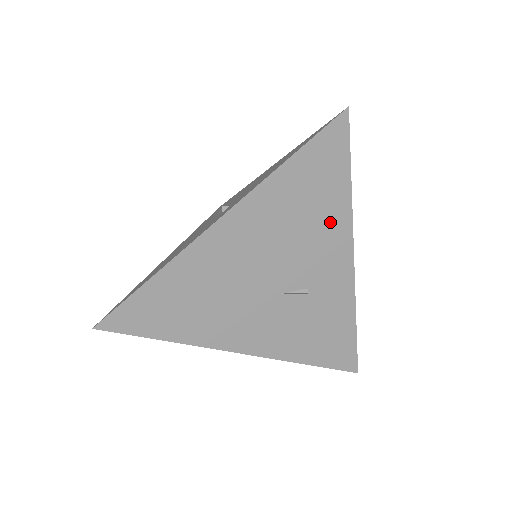
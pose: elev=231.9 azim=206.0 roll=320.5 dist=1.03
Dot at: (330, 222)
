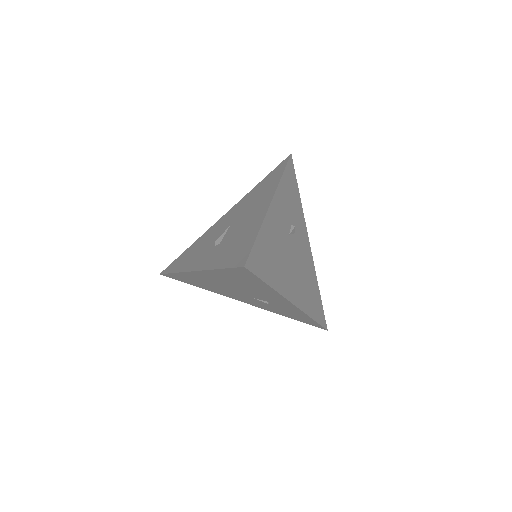
Dot at: (265, 291)
